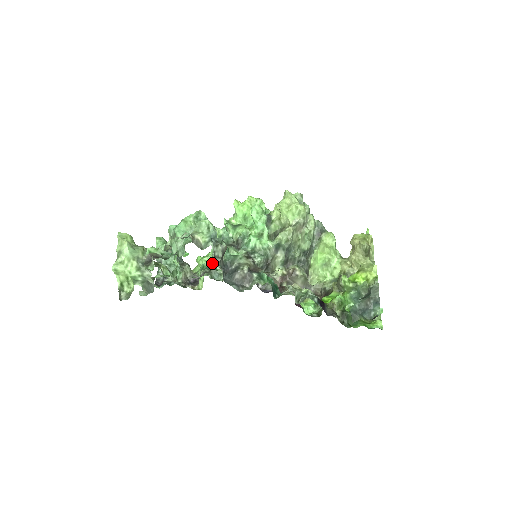
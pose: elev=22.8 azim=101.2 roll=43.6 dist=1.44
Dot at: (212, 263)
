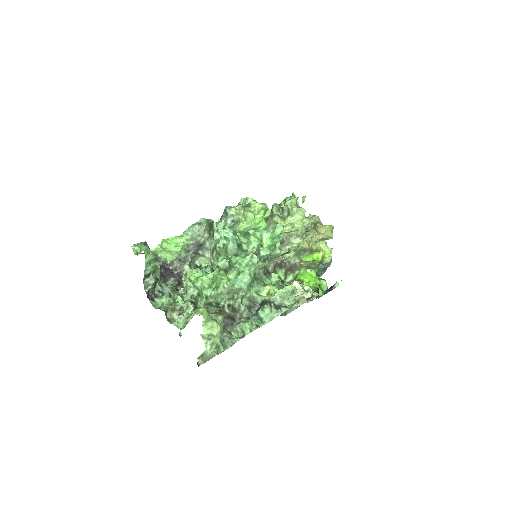
Dot at: (210, 265)
